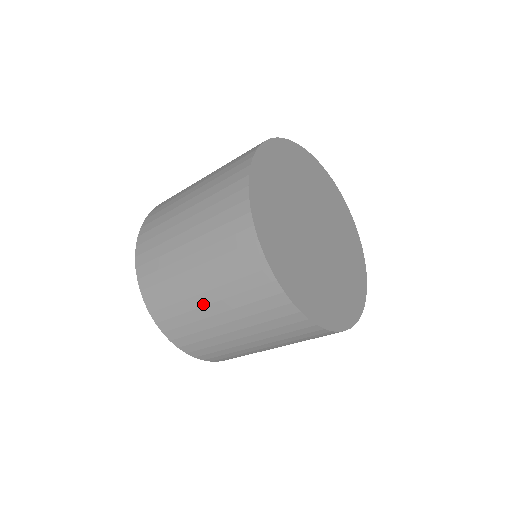
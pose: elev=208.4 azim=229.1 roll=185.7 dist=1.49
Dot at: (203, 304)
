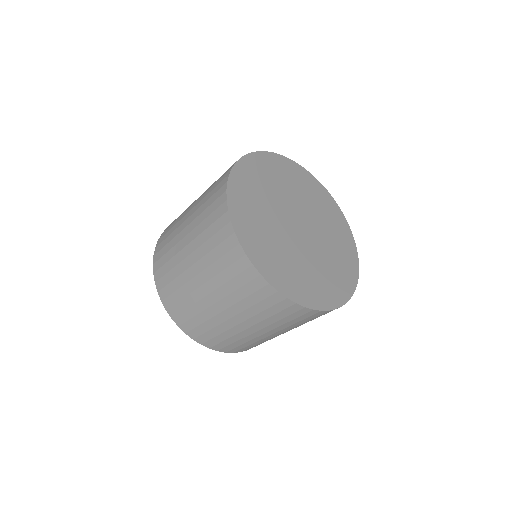
Dot at: (234, 325)
